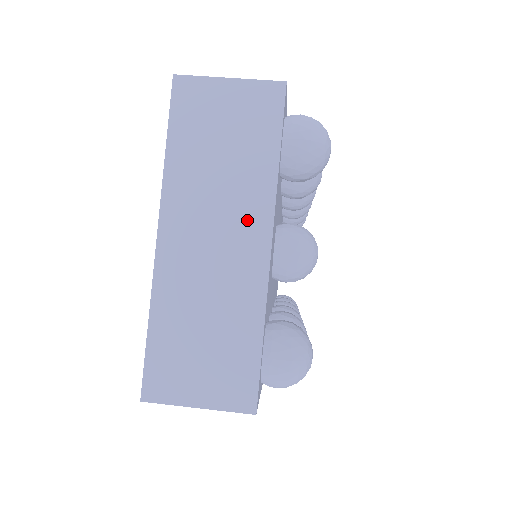
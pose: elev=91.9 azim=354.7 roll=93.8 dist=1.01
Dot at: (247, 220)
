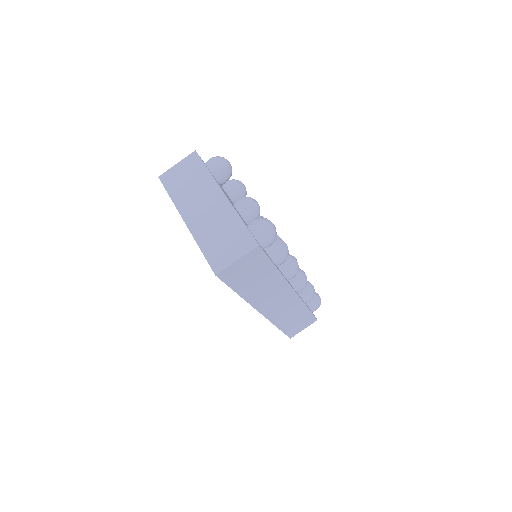
Dot at: (211, 194)
